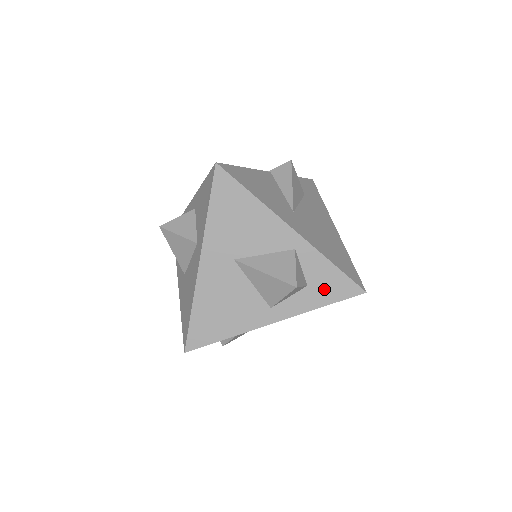
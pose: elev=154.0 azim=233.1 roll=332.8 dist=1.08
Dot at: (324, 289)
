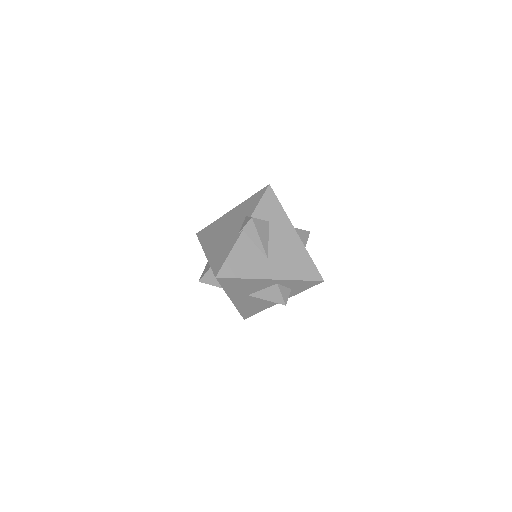
Dot at: (301, 287)
